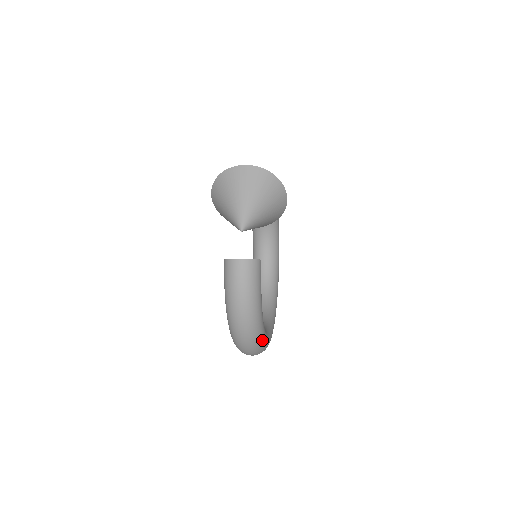
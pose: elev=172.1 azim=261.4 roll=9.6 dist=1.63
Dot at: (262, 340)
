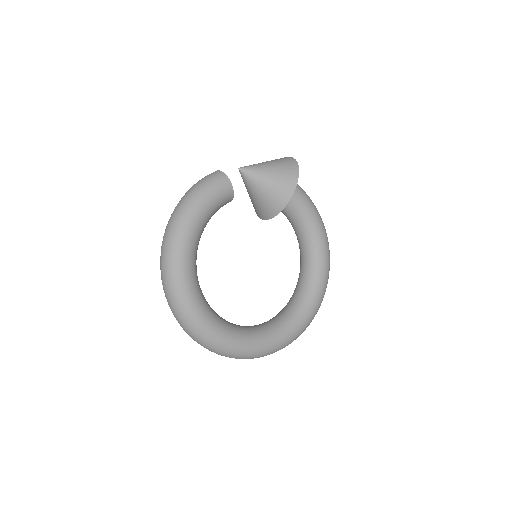
Dot at: (178, 252)
